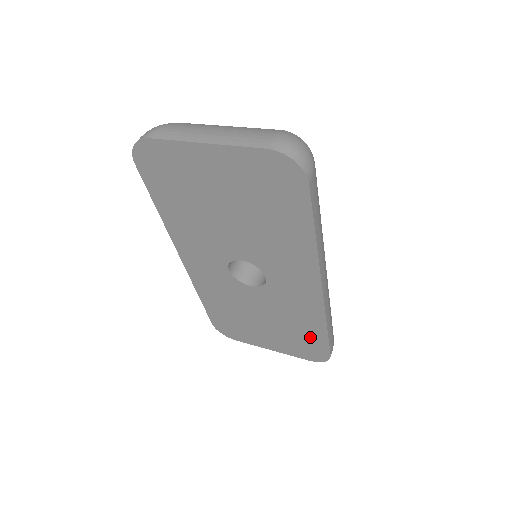
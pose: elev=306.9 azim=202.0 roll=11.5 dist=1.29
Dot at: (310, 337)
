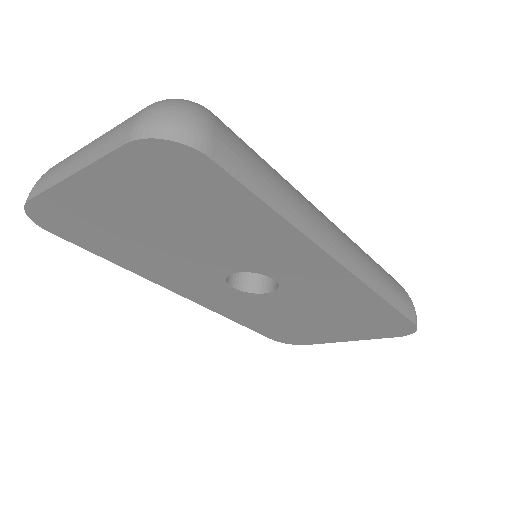
Dot at: (376, 316)
